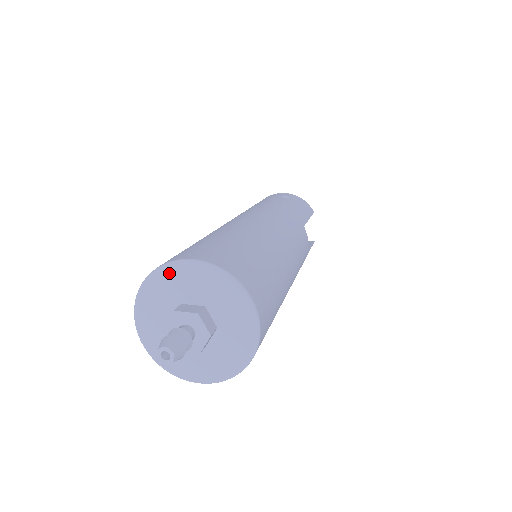
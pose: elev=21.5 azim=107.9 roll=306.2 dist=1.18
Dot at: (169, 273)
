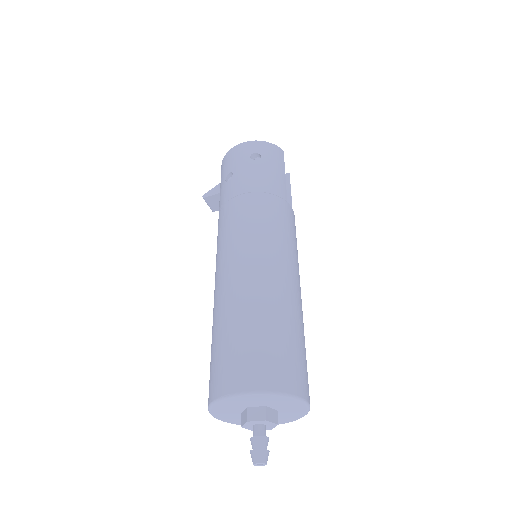
Dot at: (232, 400)
